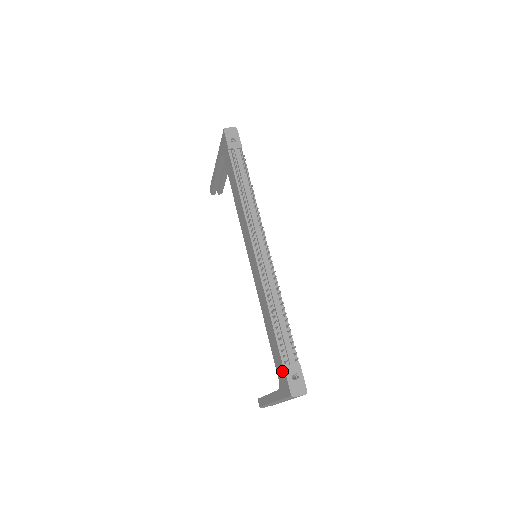
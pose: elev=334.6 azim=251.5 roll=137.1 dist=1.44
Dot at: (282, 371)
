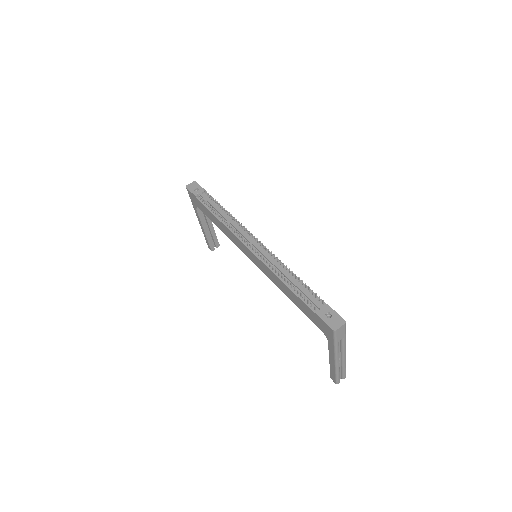
Dot at: (317, 319)
